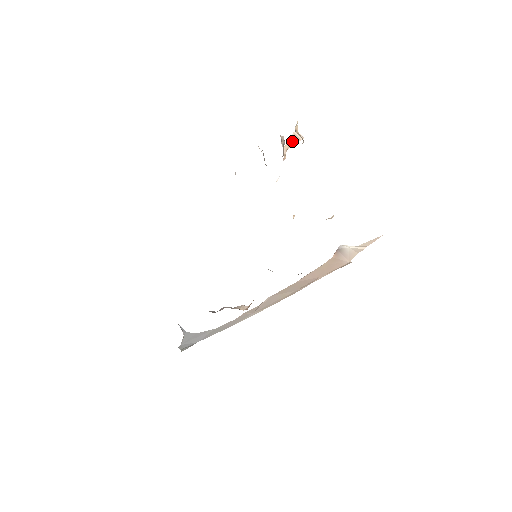
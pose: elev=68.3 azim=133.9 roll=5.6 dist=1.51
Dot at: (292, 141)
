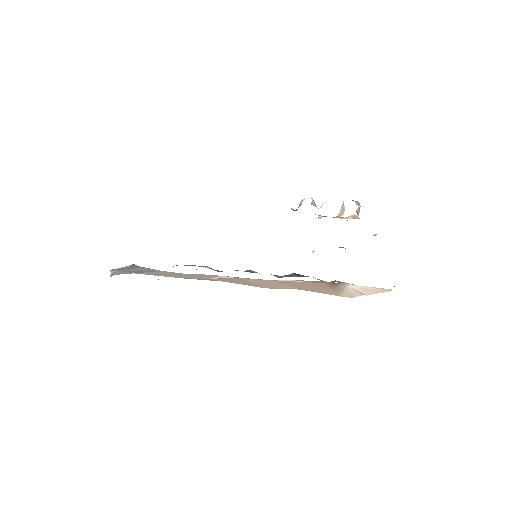
Dot at: (350, 217)
